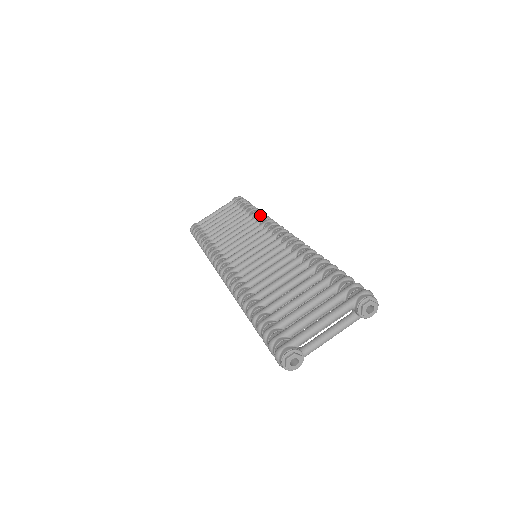
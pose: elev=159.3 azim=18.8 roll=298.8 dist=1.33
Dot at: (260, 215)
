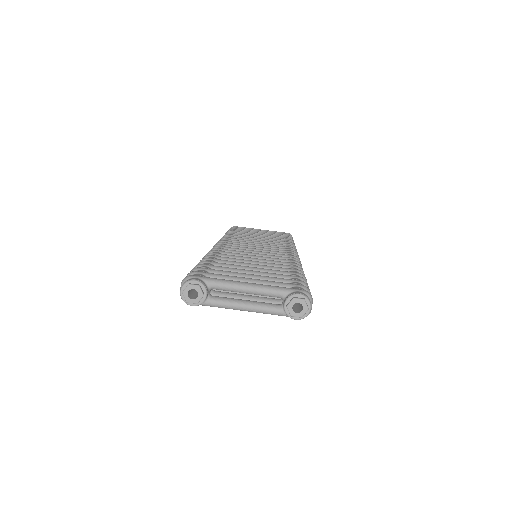
Dot at: (290, 243)
